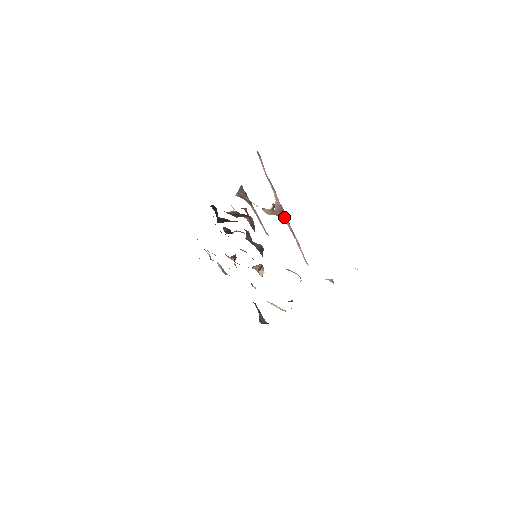
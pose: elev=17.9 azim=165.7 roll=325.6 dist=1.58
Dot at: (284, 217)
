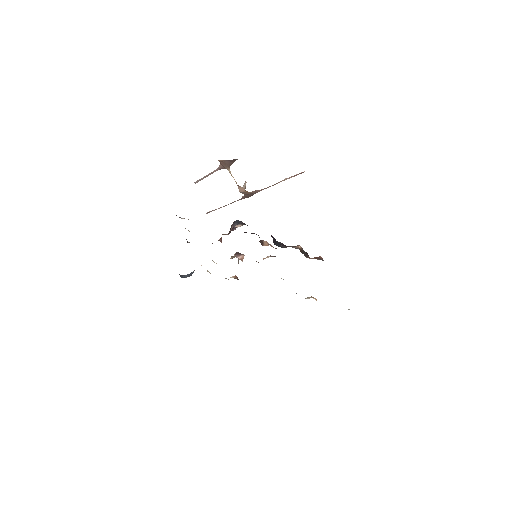
Dot at: (247, 196)
